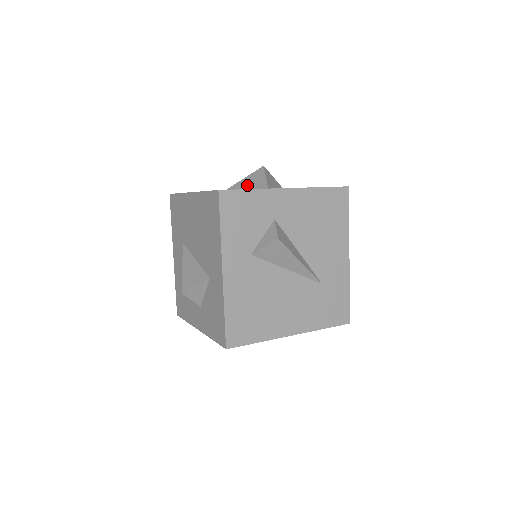
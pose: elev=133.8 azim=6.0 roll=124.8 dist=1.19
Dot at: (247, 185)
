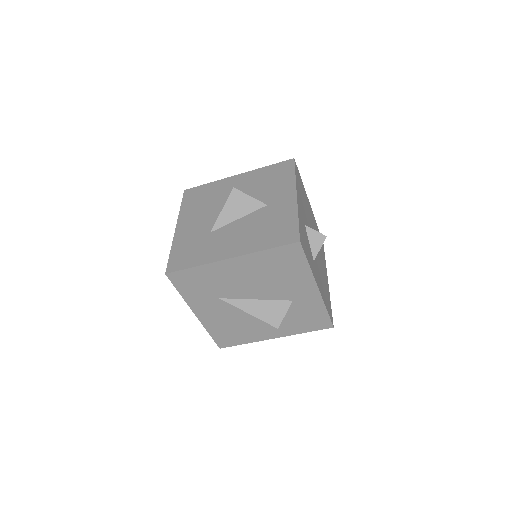
Dot at: (236, 213)
